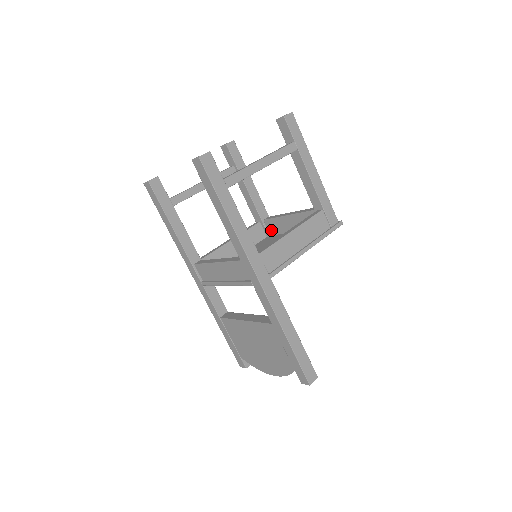
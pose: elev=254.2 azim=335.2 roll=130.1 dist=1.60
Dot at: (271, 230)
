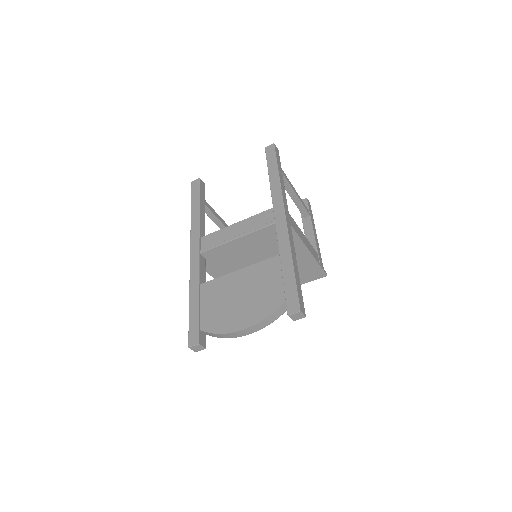
Dot at: occluded
